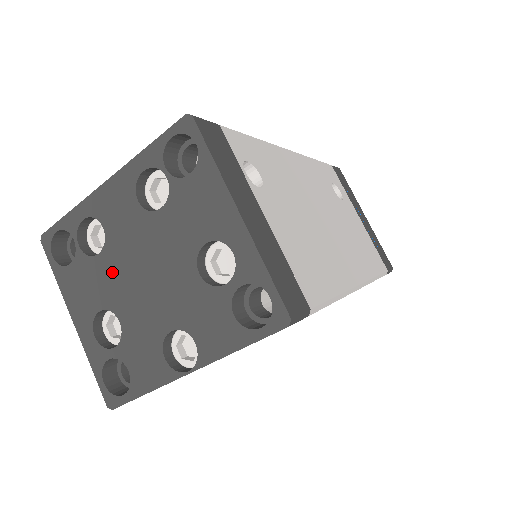
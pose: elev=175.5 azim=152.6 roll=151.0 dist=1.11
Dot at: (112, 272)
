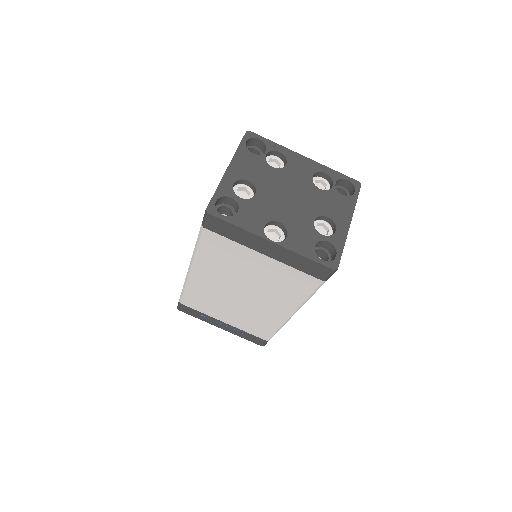
Dot at: (273, 178)
